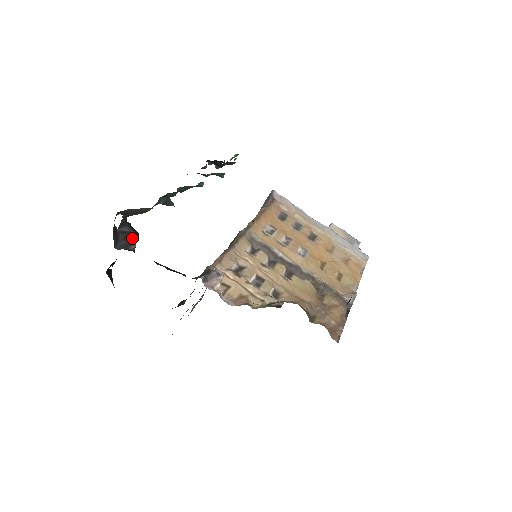
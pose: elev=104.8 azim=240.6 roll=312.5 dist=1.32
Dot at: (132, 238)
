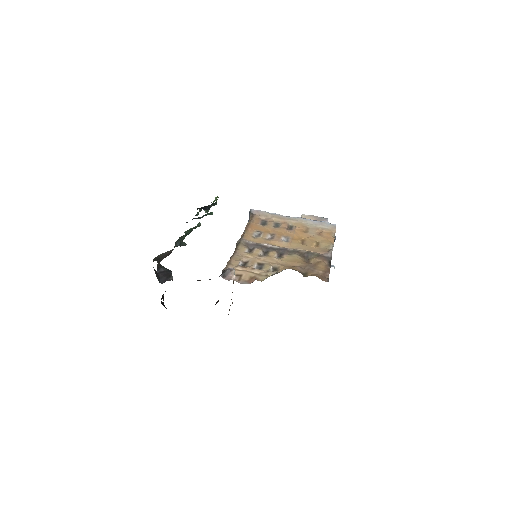
Dot at: (168, 274)
